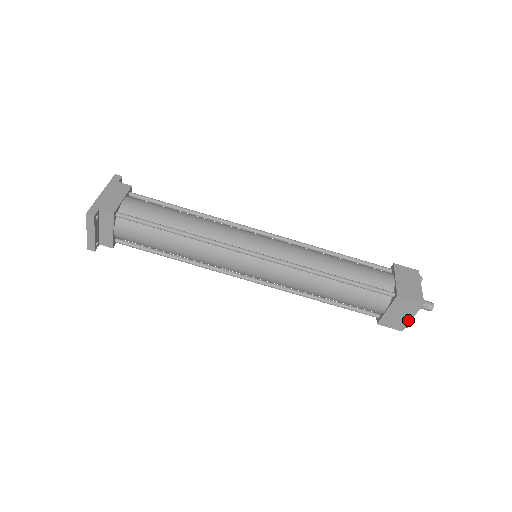
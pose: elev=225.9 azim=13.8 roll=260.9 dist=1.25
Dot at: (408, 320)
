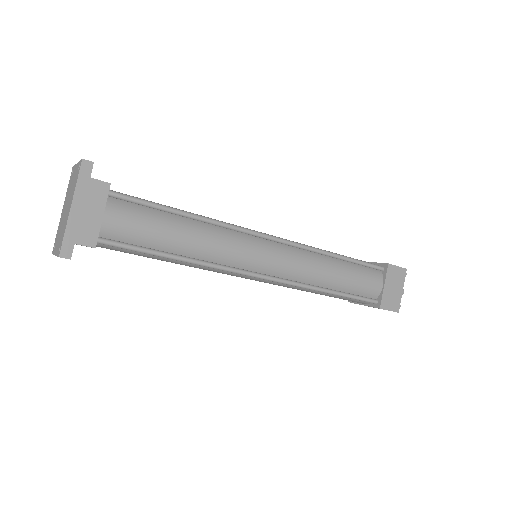
Dot at: occluded
